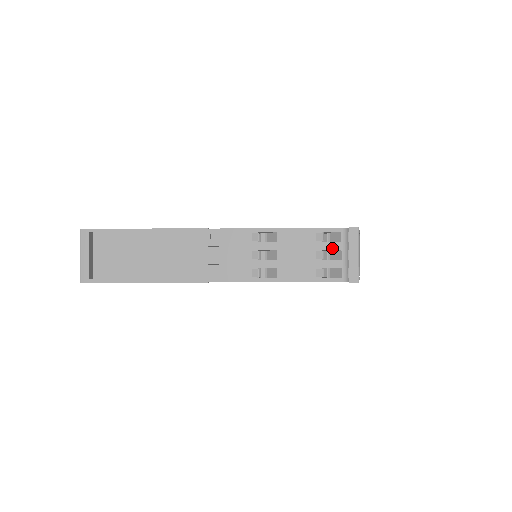
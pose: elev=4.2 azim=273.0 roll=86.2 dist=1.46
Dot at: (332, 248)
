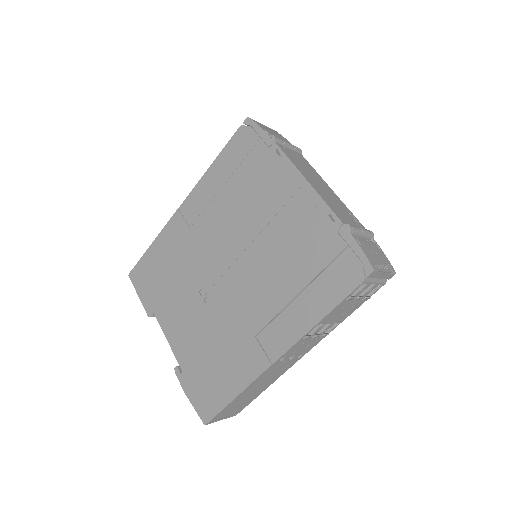
Dot at: occluded
